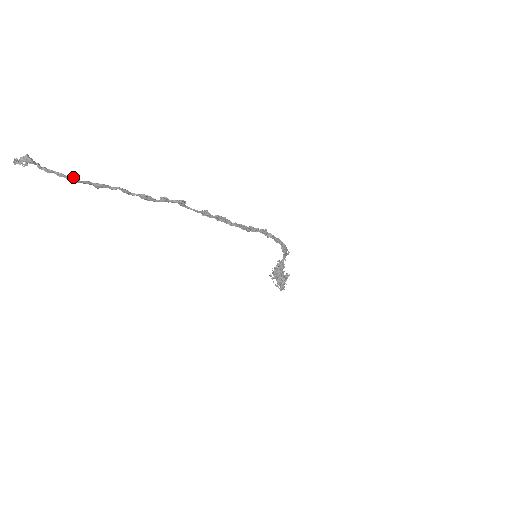
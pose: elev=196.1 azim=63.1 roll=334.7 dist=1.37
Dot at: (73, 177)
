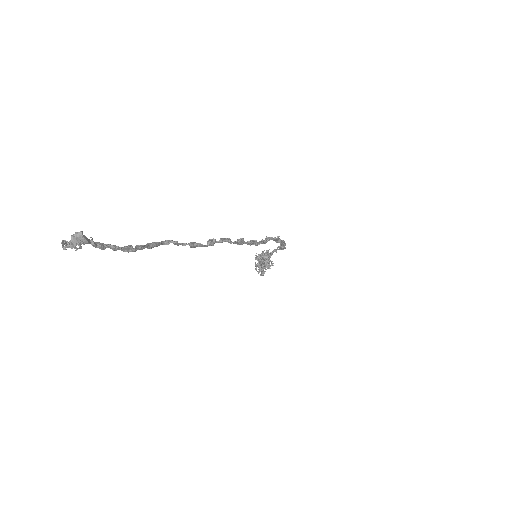
Dot at: (130, 247)
